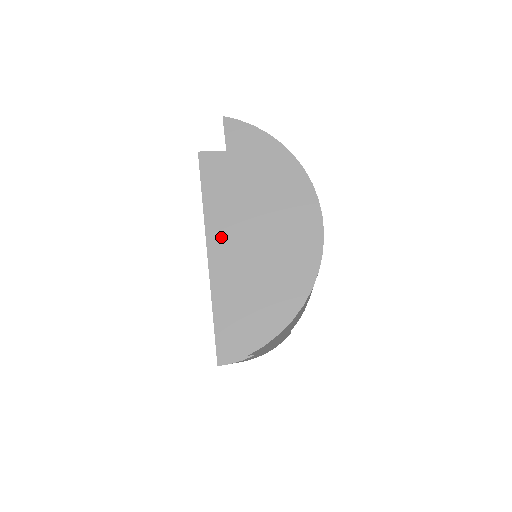
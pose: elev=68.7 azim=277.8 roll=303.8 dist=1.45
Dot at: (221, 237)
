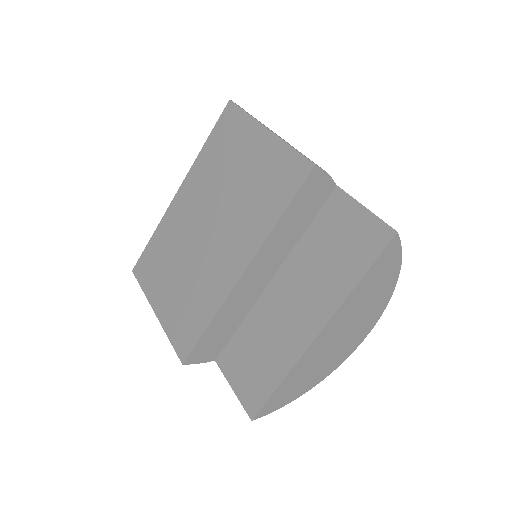
Dot at: (264, 263)
